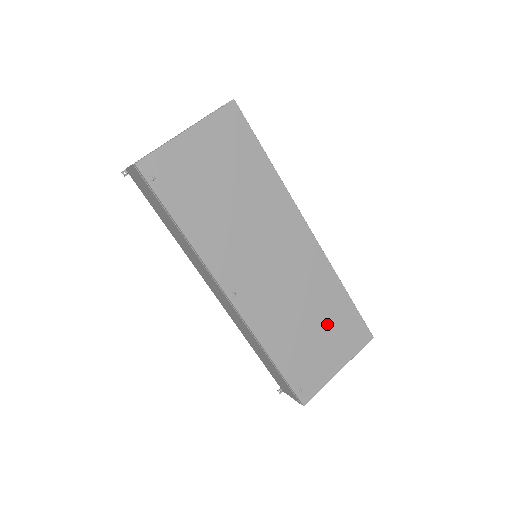
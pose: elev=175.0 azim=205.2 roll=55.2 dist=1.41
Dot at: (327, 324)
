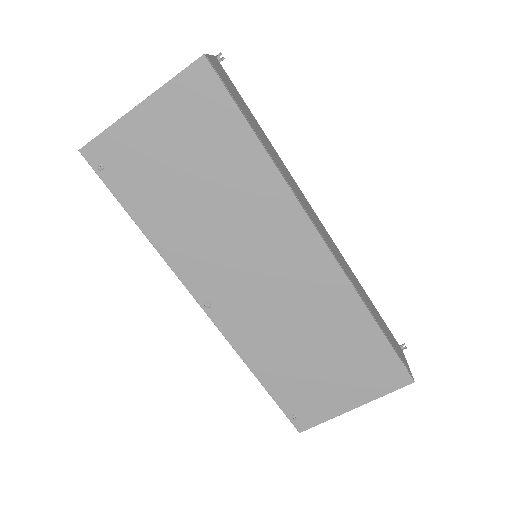
Dot at: (340, 355)
